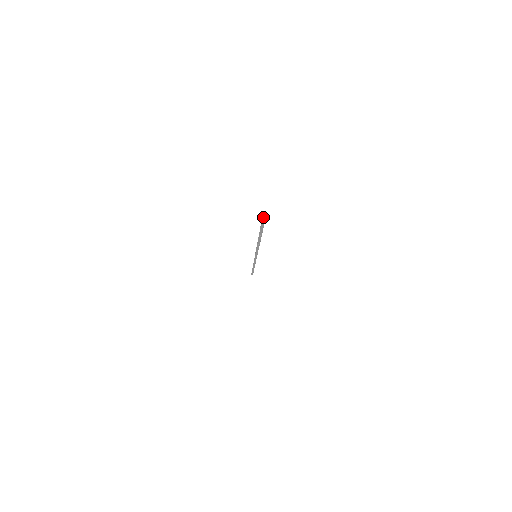
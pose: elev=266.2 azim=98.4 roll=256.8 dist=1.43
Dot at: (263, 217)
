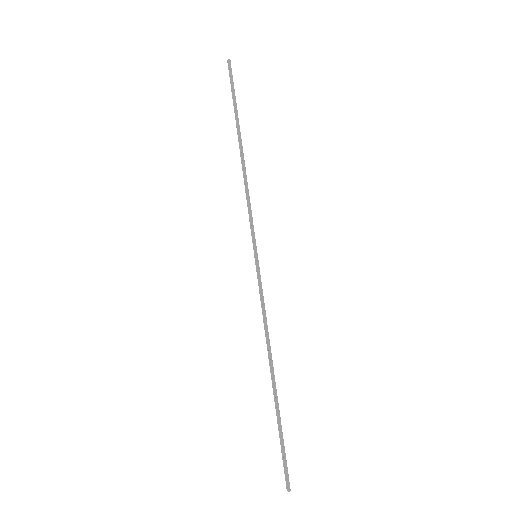
Dot at: occluded
